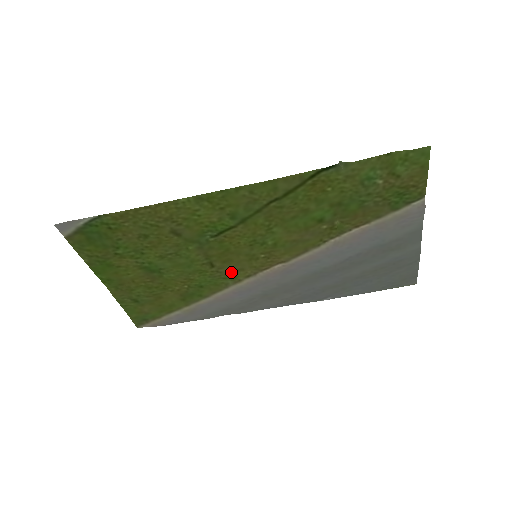
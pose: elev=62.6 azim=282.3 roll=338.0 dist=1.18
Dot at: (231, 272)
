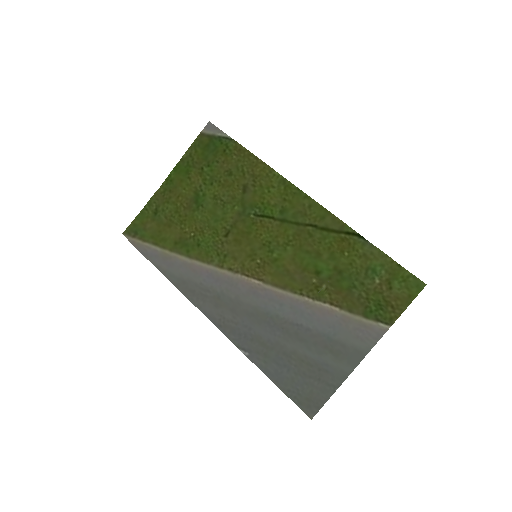
Dot at: (228, 253)
